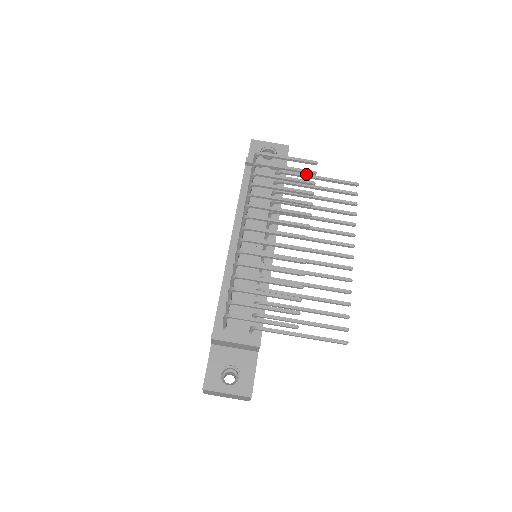
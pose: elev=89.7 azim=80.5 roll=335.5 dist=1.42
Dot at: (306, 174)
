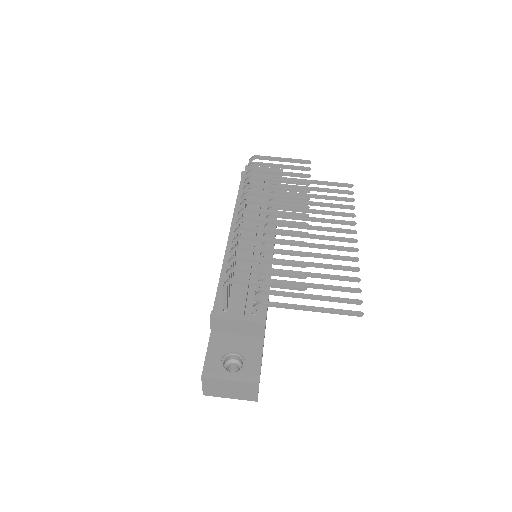
Dot at: (301, 179)
